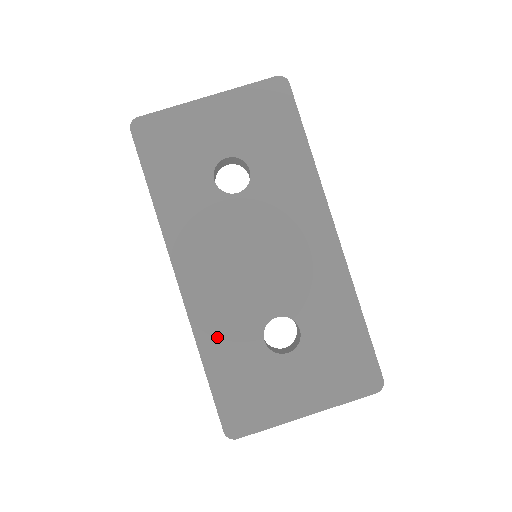
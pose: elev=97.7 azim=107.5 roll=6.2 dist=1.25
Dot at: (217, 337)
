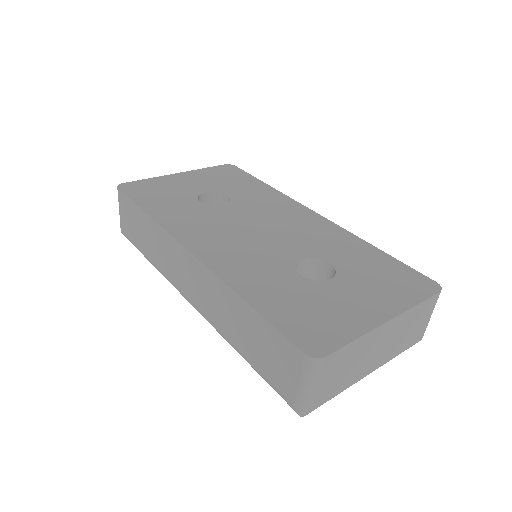
Dot at: (250, 280)
